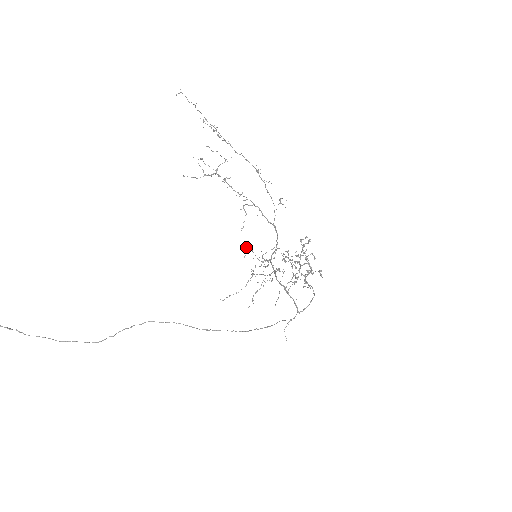
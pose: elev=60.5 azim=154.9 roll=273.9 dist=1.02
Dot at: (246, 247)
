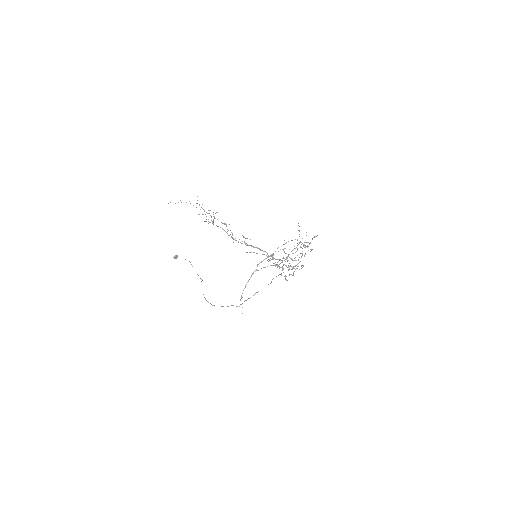
Dot at: occluded
